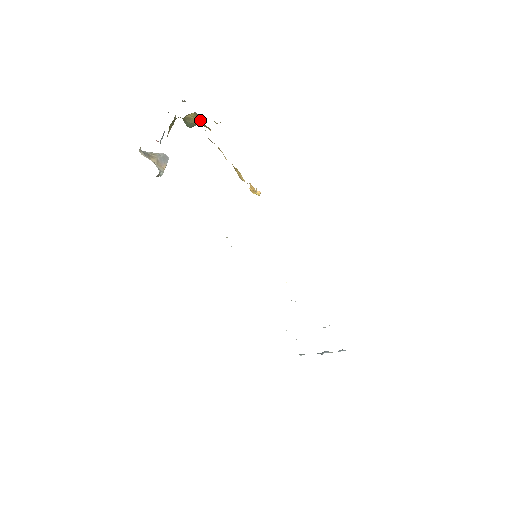
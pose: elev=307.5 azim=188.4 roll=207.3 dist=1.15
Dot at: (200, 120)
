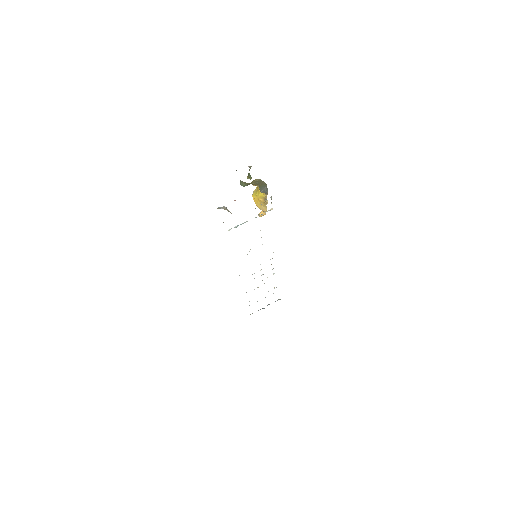
Dot at: (256, 182)
